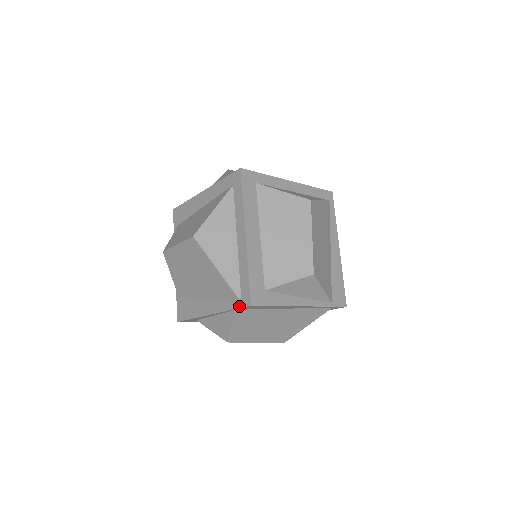
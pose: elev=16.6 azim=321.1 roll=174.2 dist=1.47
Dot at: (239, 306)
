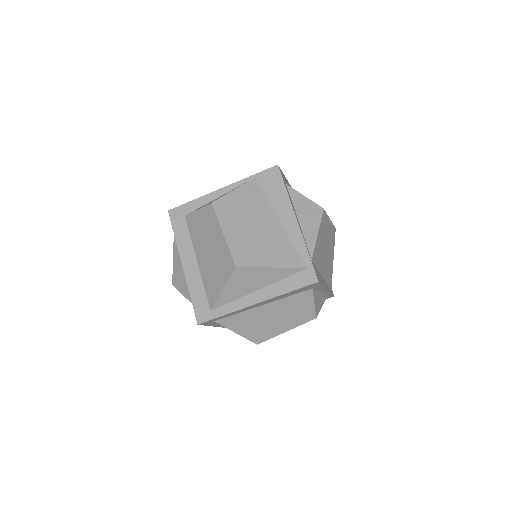
Dot at: (263, 171)
